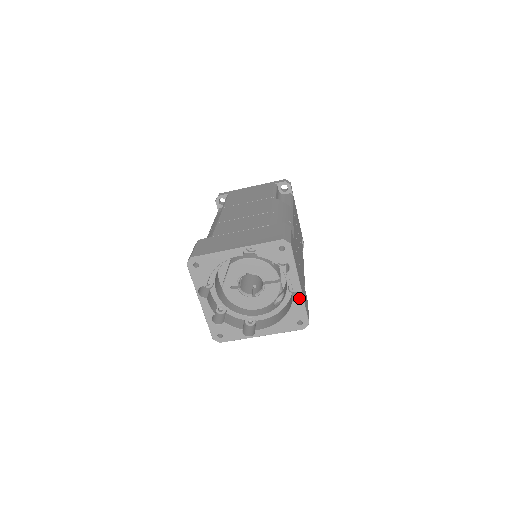
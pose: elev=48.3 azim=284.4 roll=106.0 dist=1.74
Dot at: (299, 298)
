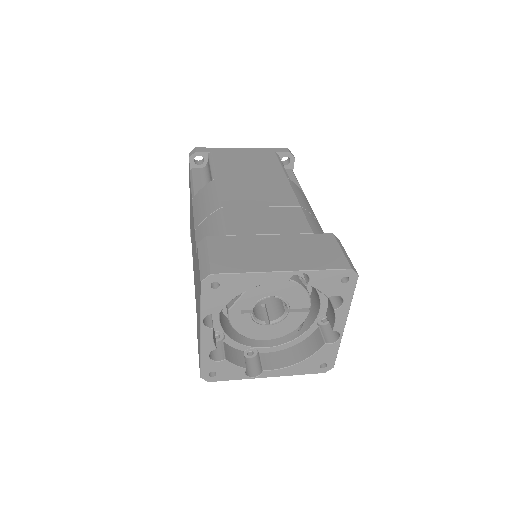
Dot at: (334, 337)
